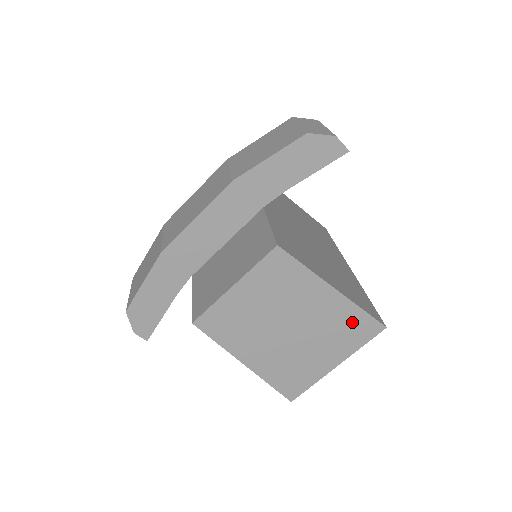
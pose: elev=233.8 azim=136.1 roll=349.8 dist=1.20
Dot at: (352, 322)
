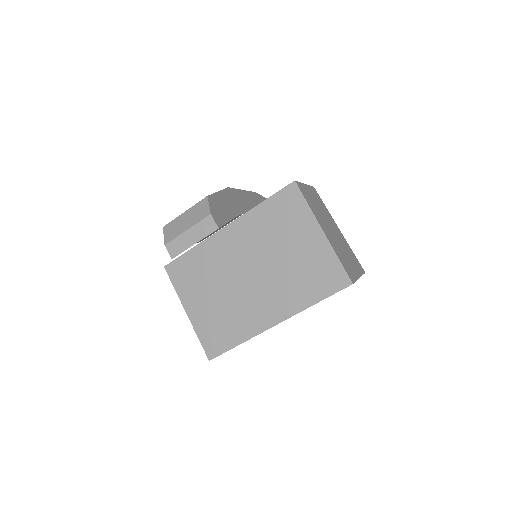
Dot at: (352, 254)
